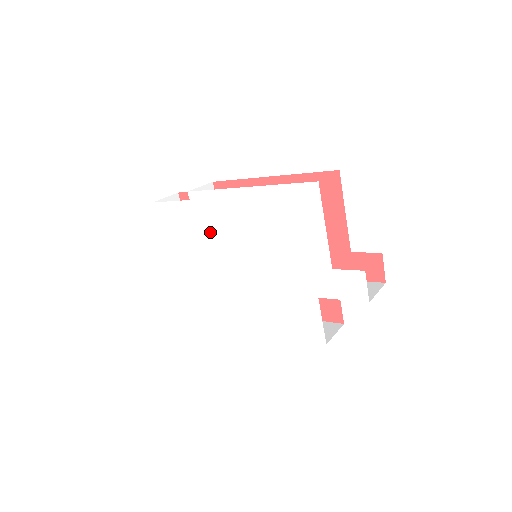
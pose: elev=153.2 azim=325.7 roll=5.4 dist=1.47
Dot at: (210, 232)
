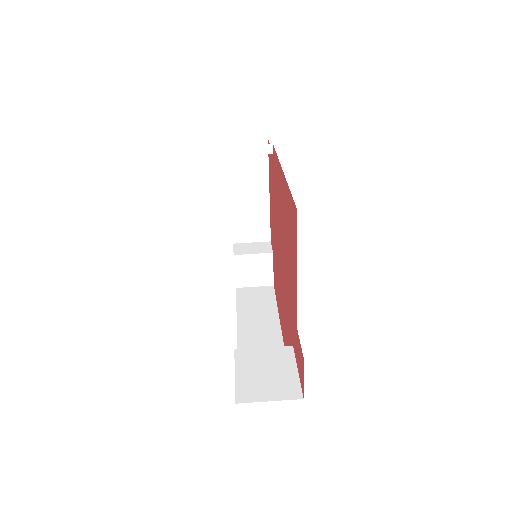
Dot at: occluded
